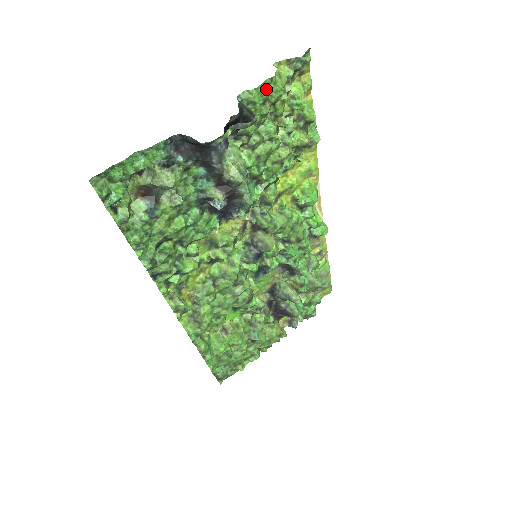
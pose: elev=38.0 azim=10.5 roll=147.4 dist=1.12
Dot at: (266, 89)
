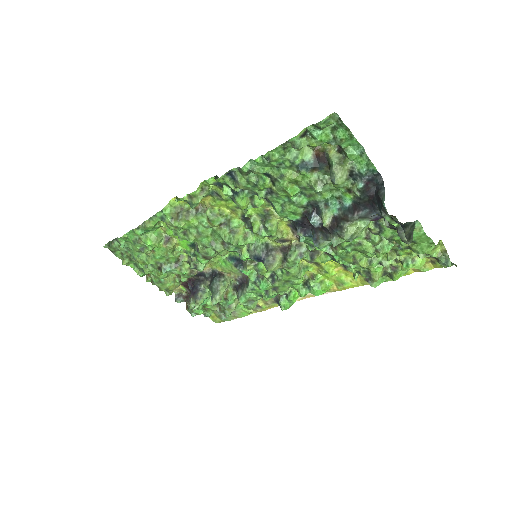
Dot at: (424, 241)
